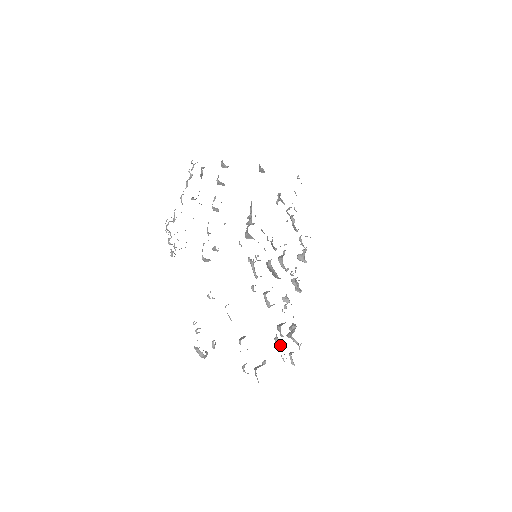
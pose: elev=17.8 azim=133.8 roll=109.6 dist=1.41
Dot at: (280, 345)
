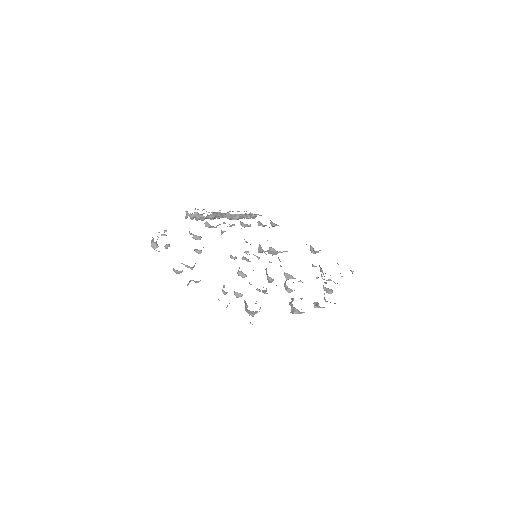
Dot at: occluded
